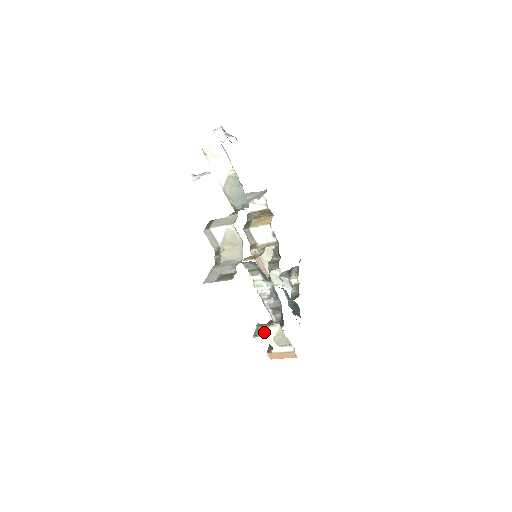
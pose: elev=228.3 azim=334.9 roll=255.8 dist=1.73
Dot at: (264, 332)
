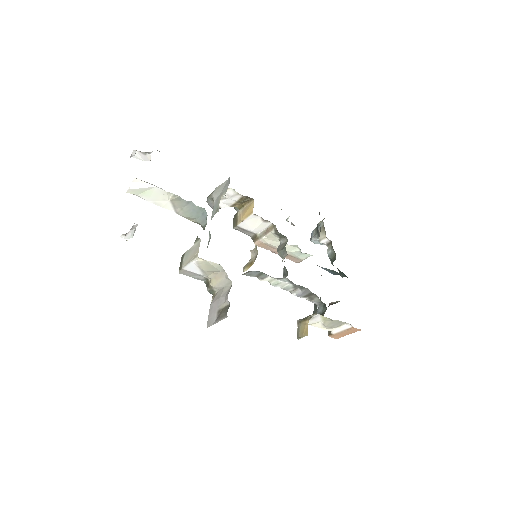
Dot at: (305, 330)
